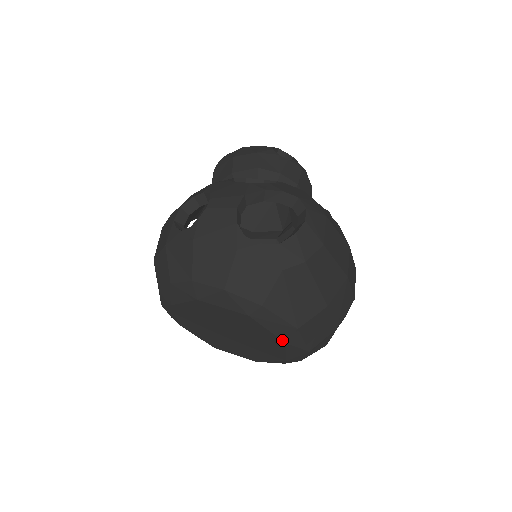
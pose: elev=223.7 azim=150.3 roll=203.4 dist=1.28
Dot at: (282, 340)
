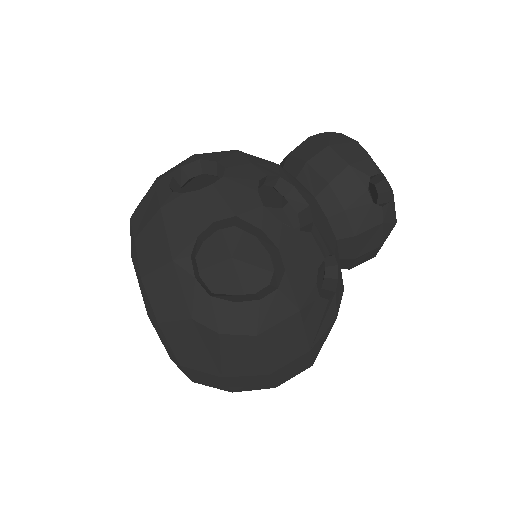
Dot at: (169, 355)
